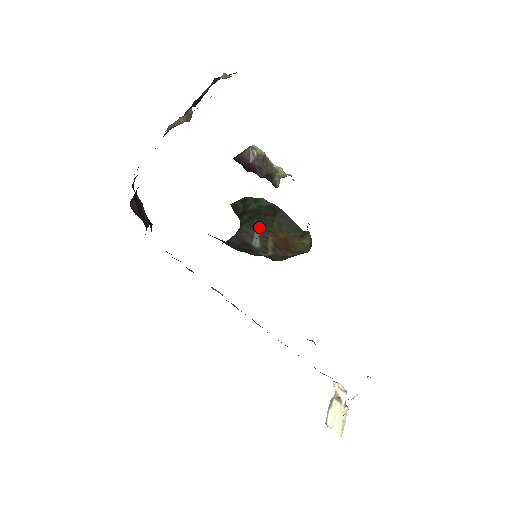
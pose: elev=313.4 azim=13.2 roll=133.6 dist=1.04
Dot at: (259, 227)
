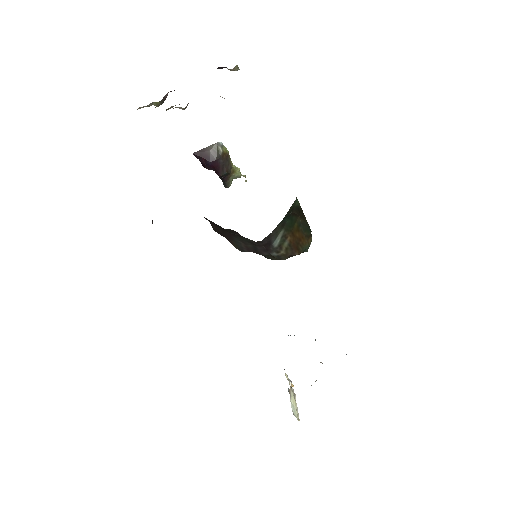
Dot at: (285, 227)
